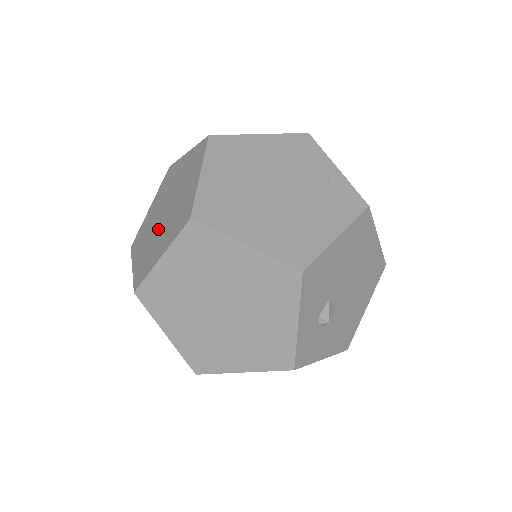
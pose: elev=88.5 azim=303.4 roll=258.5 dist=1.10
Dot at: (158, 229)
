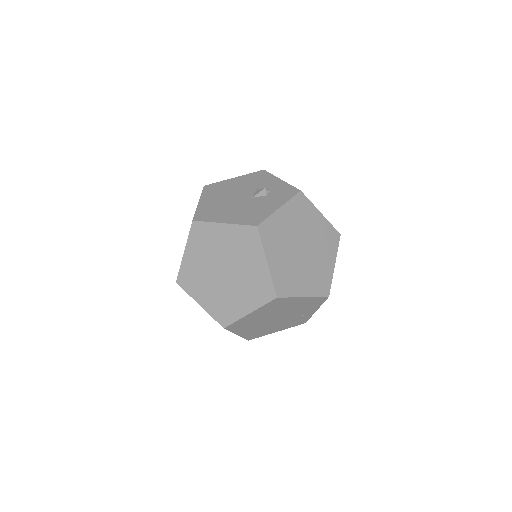
Dot at: (212, 276)
